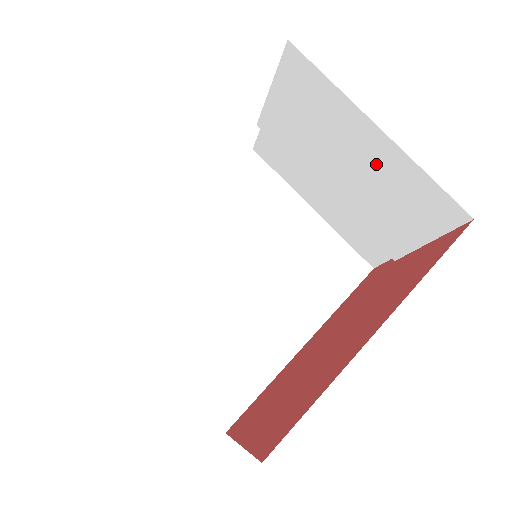
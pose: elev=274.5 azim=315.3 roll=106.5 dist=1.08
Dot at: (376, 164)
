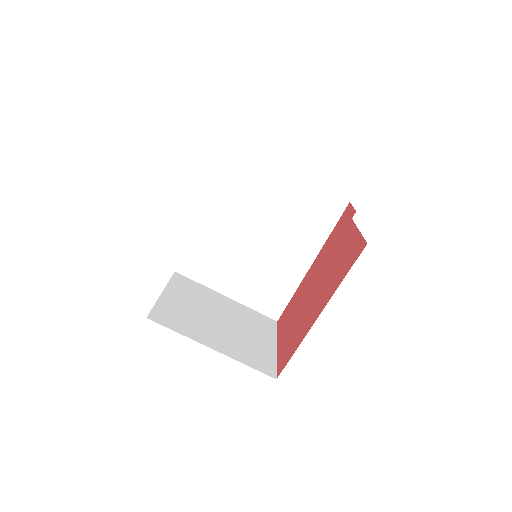
Dot at: occluded
